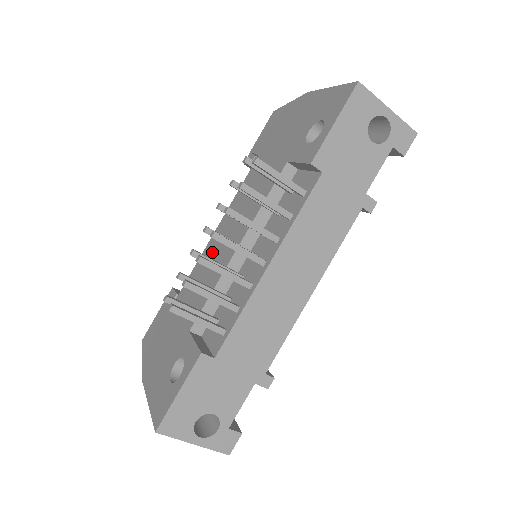
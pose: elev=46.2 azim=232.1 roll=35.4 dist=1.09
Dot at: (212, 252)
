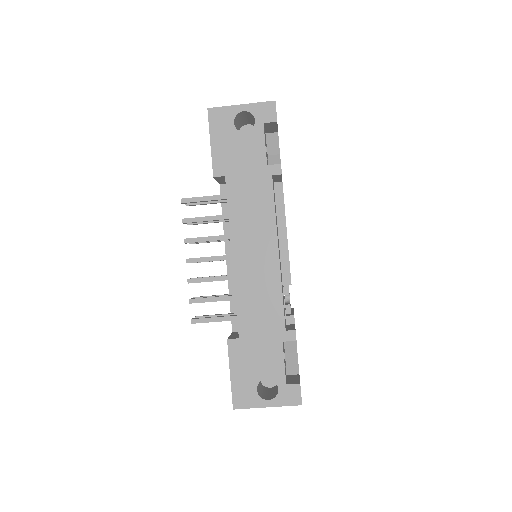
Dot at: occluded
